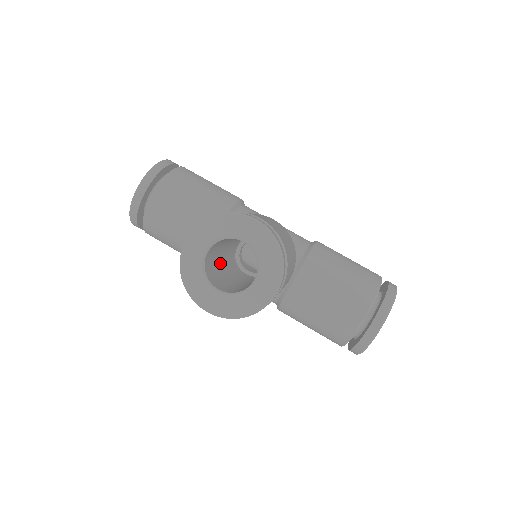
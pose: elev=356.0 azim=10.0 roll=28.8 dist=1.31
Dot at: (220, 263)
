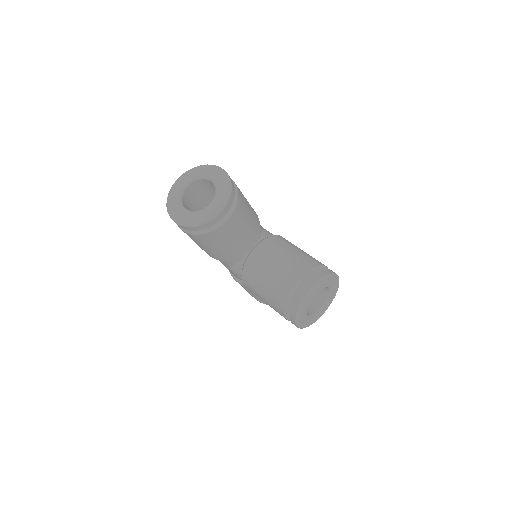
Dot at: occluded
